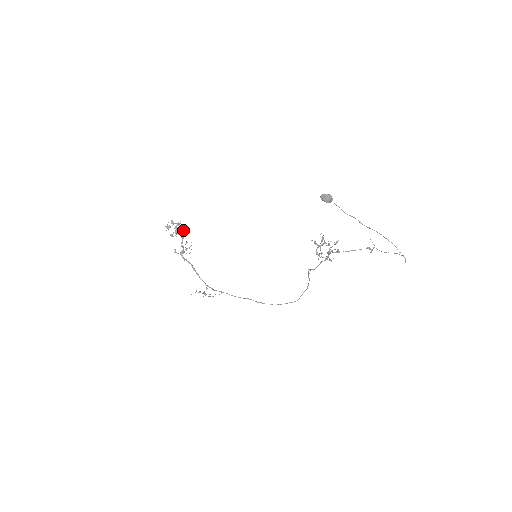
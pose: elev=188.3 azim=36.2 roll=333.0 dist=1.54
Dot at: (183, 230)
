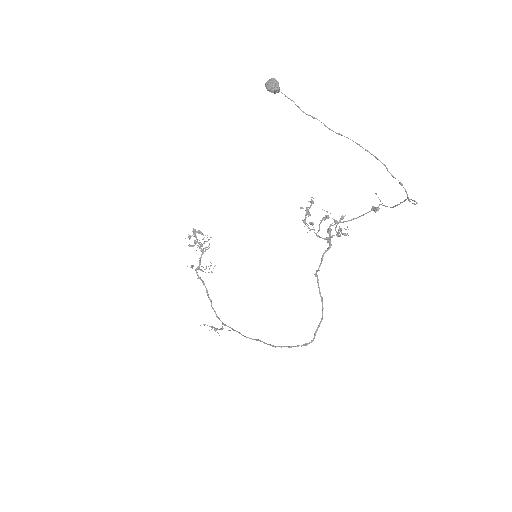
Dot at: occluded
